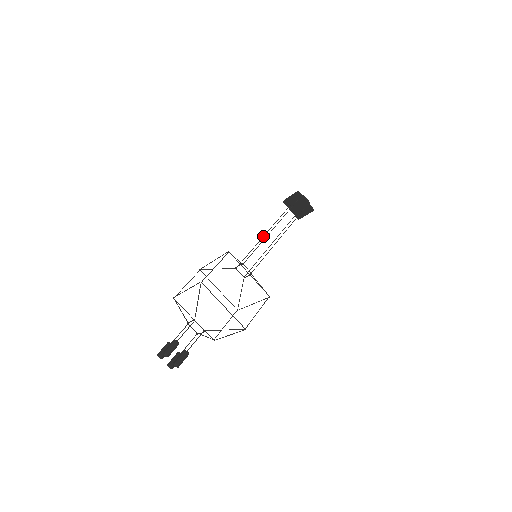
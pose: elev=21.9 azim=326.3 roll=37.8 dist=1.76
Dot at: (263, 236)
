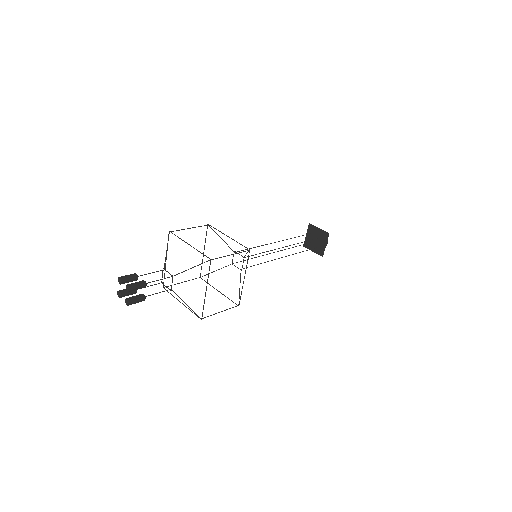
Dot at: occluded
